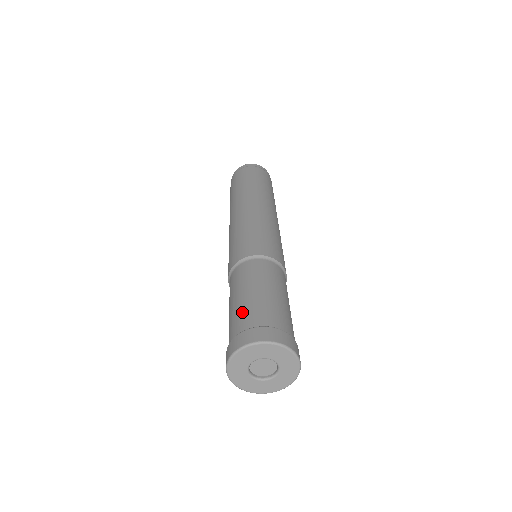
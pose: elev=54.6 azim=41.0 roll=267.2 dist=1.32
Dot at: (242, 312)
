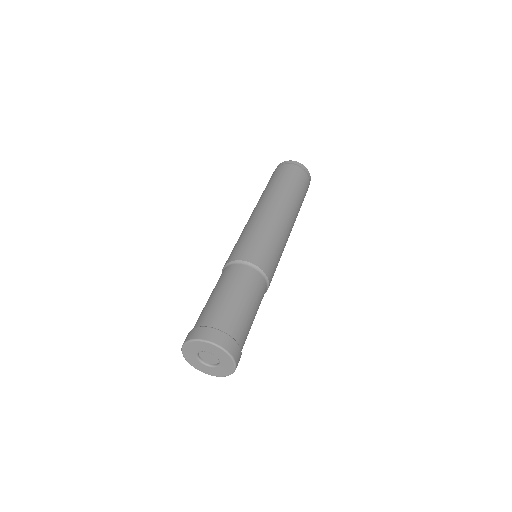
Dot at: (203, 312)
